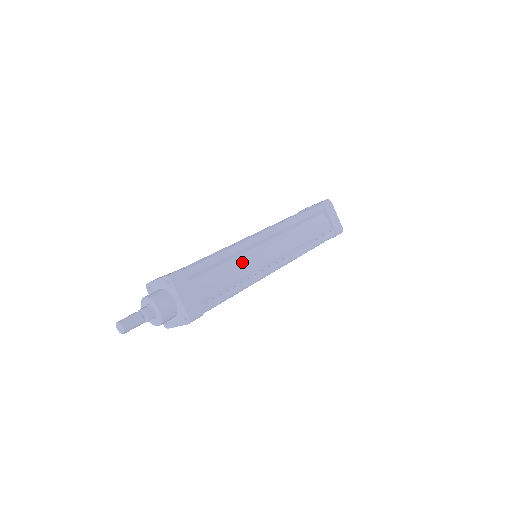
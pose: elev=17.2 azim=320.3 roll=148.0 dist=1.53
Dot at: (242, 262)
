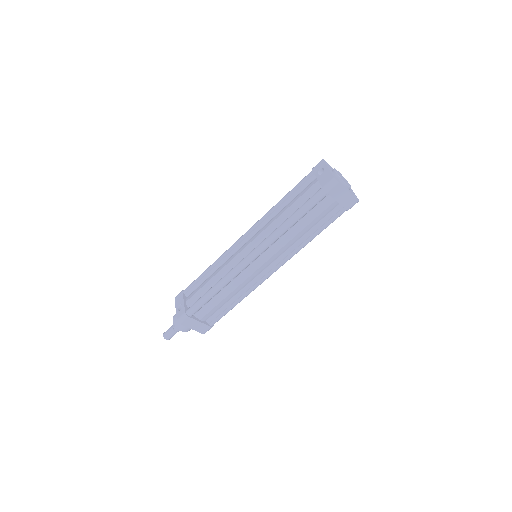
Dot at: (235, 286)
